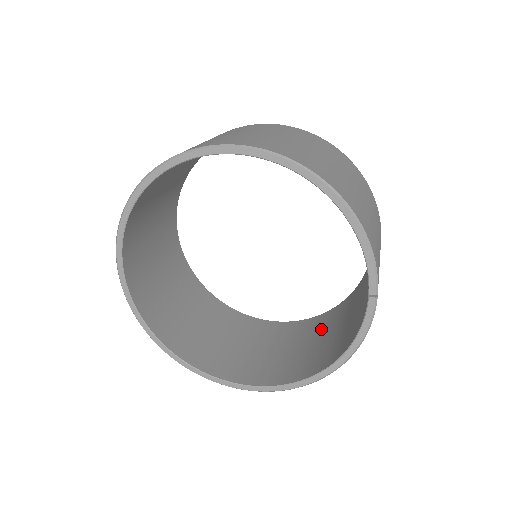
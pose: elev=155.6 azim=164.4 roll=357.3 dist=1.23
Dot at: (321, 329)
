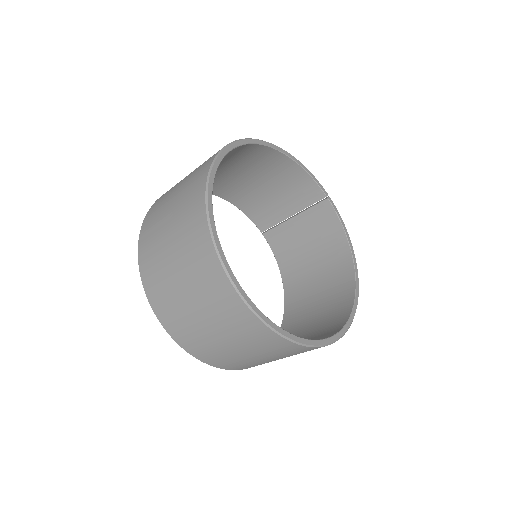
Dot at: (304, 293)
